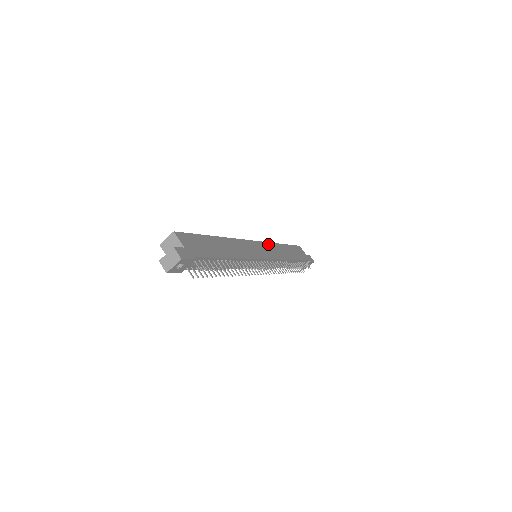
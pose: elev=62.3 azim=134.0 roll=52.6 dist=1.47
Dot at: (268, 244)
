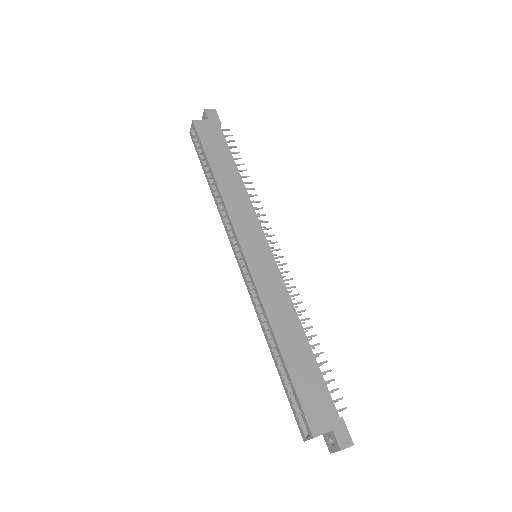
Dot at: (234, 220)
